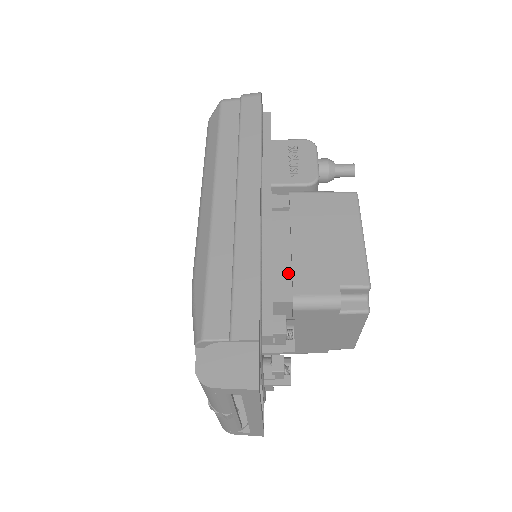
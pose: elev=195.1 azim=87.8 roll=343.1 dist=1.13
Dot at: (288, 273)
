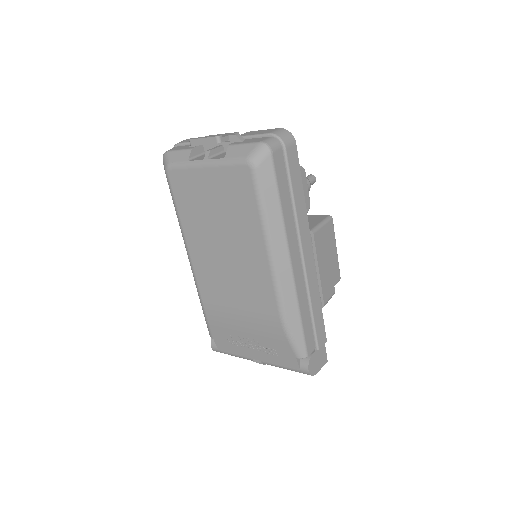
Dot at: occluded
